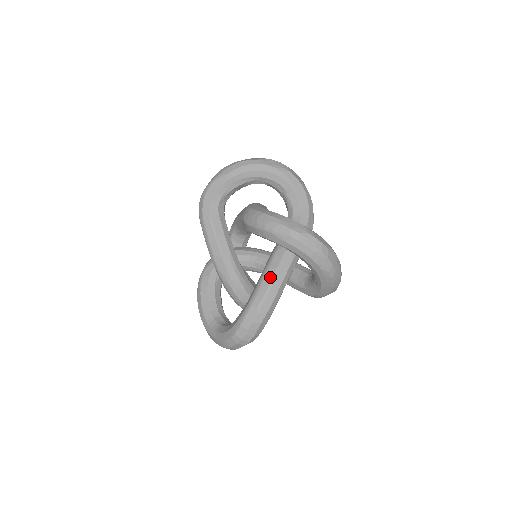
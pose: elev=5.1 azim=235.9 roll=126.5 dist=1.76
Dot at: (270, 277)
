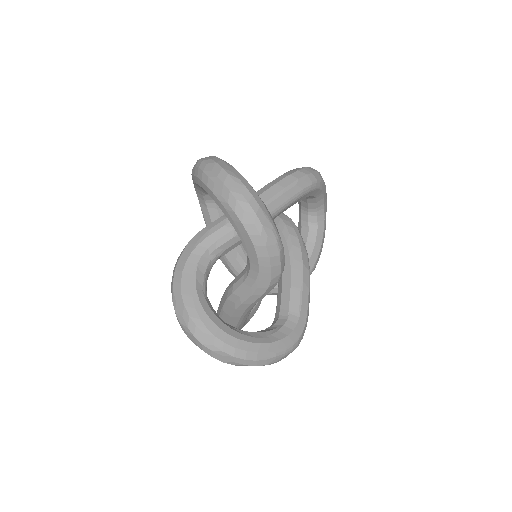
Dot at: (220, 309)
